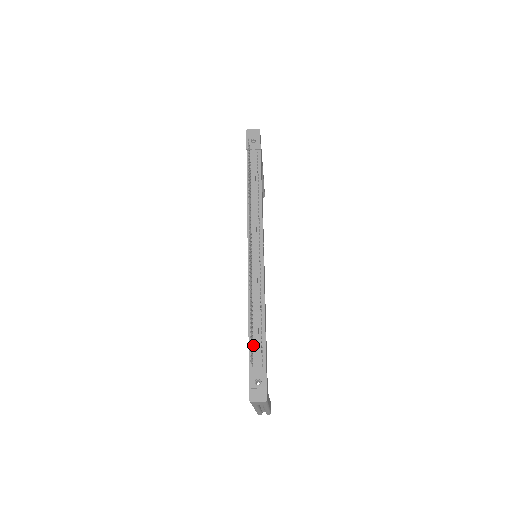
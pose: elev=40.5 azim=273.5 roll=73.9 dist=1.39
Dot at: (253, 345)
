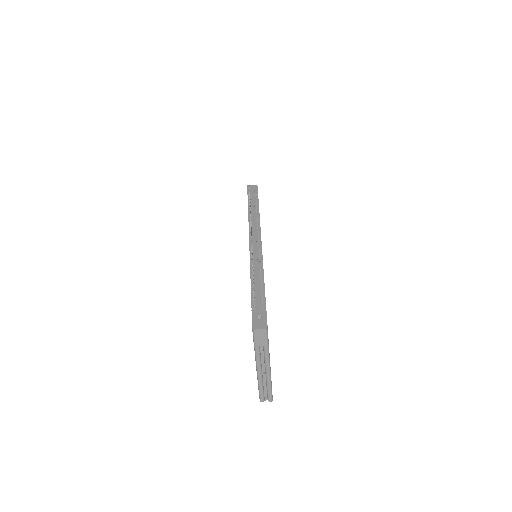
Dot at: (255, 297)
